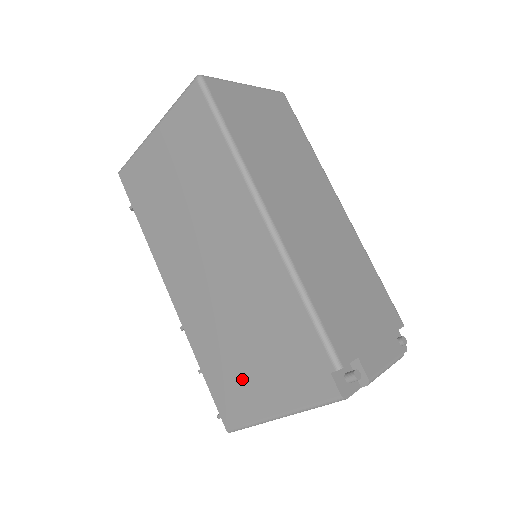
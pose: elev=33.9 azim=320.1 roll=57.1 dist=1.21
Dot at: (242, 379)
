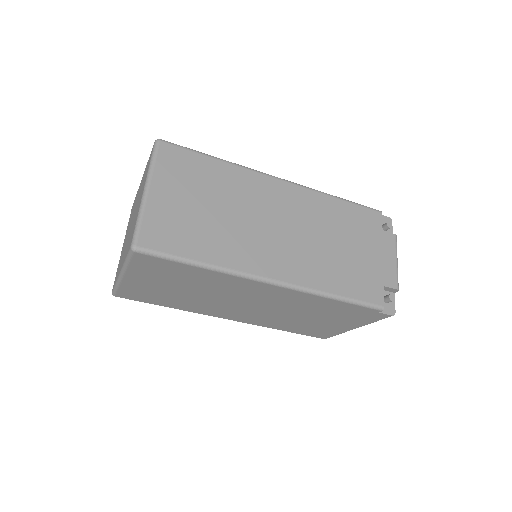
Dot at: (319, 327)
